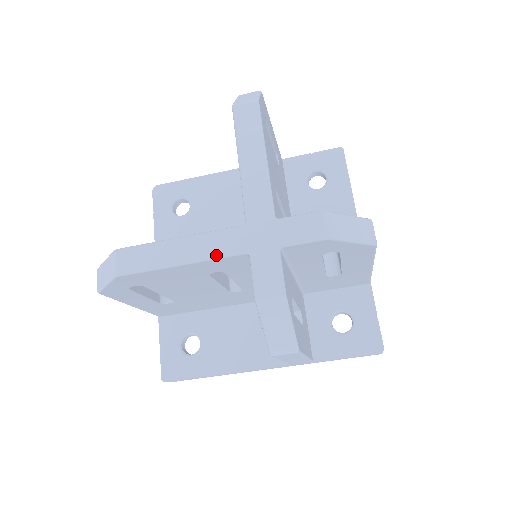
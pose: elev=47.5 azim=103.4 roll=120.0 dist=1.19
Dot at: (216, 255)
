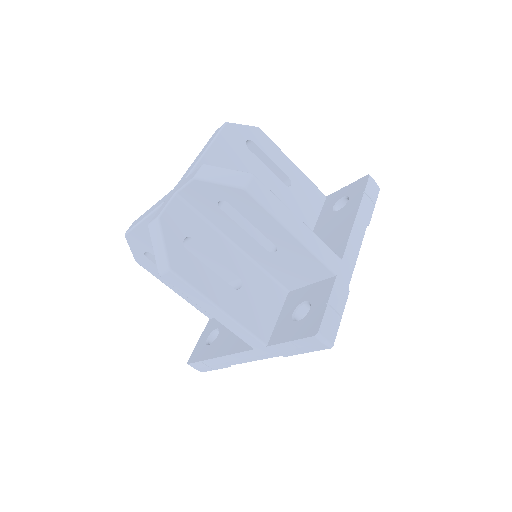
Dot at: (155, 208)
